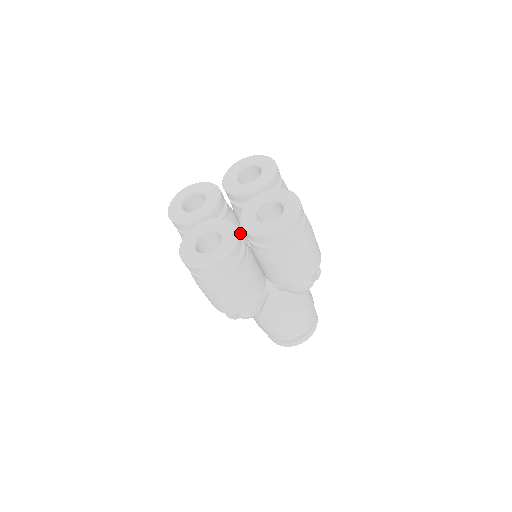
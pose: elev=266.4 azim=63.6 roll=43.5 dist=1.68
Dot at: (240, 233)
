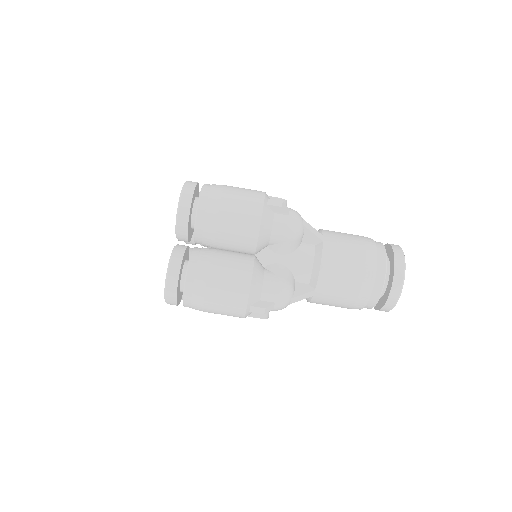
Dot at: occluded
